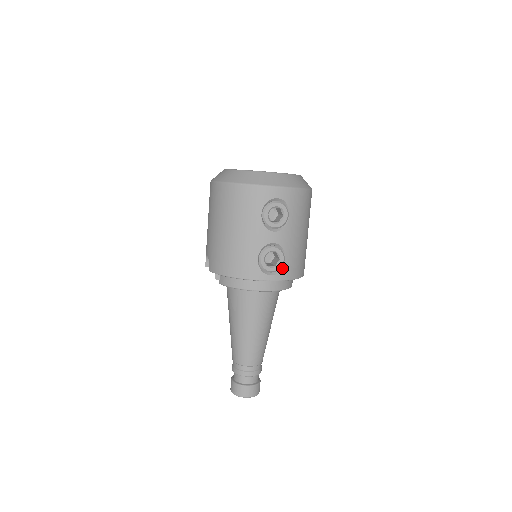
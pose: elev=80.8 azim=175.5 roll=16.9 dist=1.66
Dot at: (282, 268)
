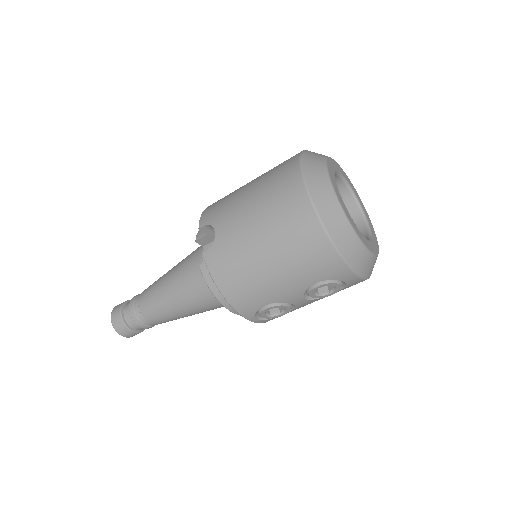
Dot at: (273, 318)
